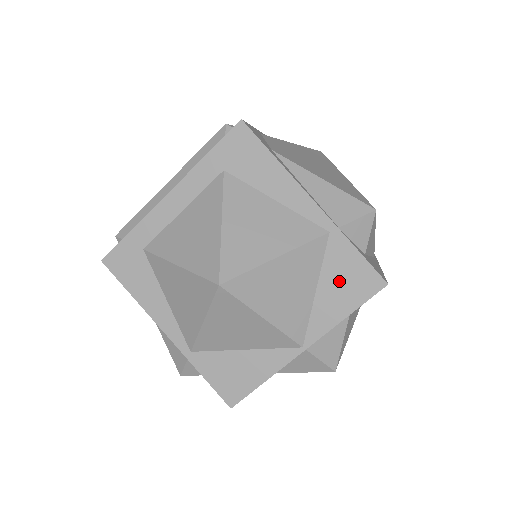
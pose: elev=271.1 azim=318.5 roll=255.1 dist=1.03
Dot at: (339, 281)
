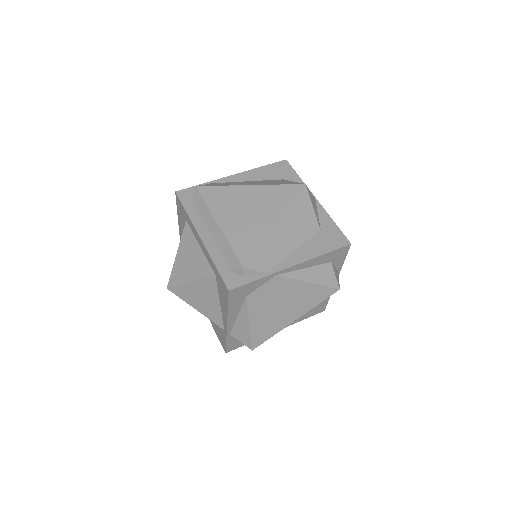
Dot at: (218, 330)
